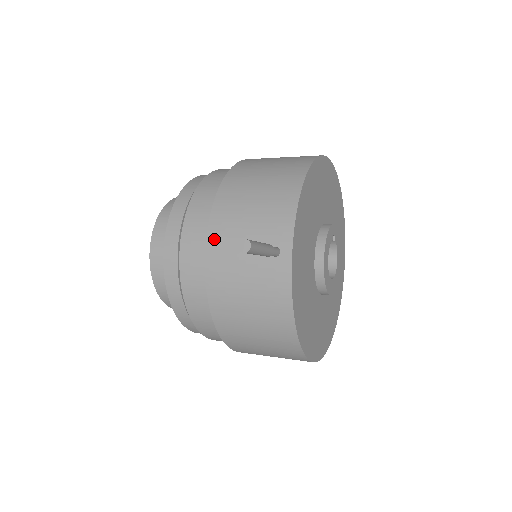
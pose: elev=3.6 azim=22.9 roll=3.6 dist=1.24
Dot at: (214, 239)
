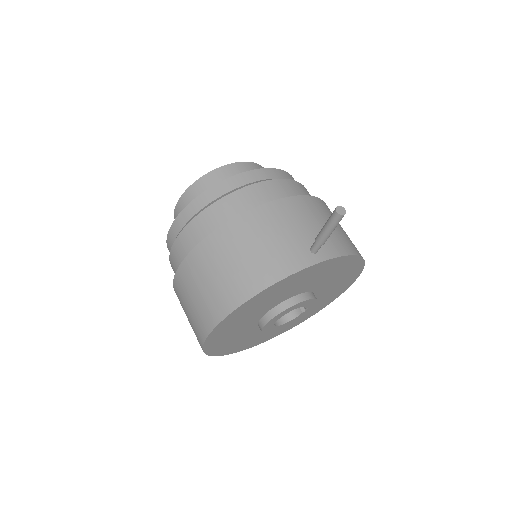
Dot at: (292, 203)
